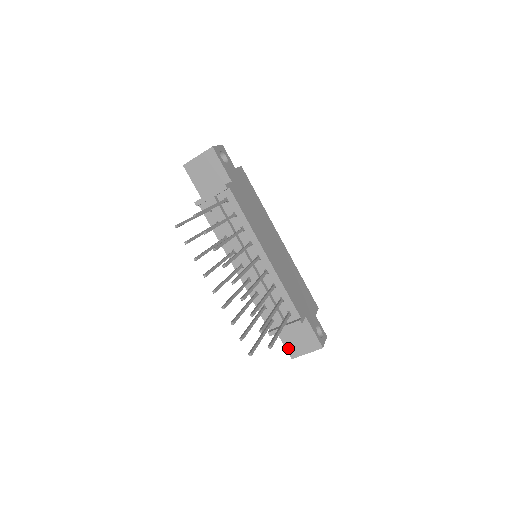
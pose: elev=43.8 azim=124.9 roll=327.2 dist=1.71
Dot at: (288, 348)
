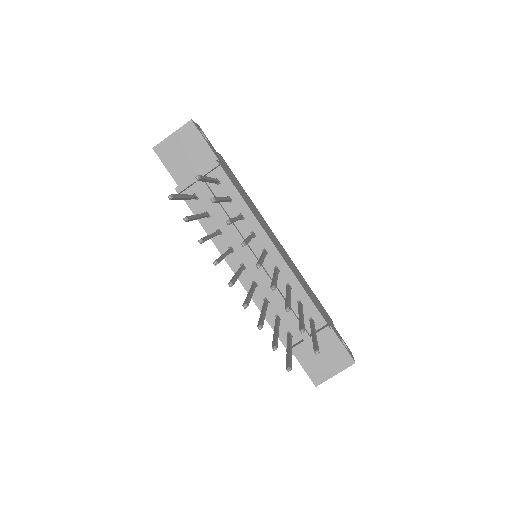
Dot at: (310, 372)
